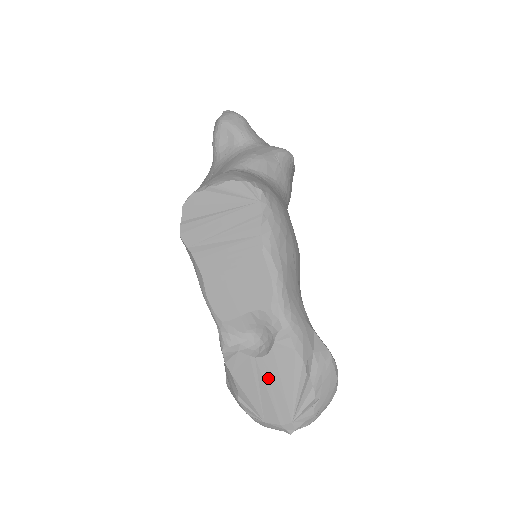
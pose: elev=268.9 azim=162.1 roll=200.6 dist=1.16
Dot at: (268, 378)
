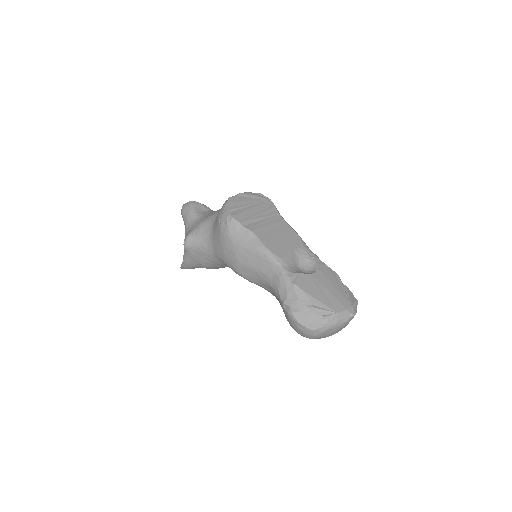
Dot at: (324, 284)
